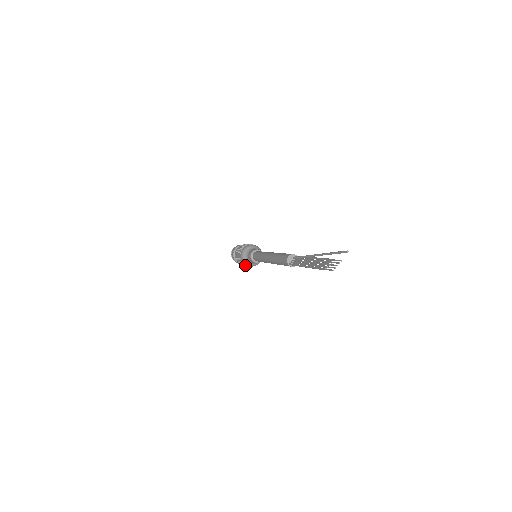
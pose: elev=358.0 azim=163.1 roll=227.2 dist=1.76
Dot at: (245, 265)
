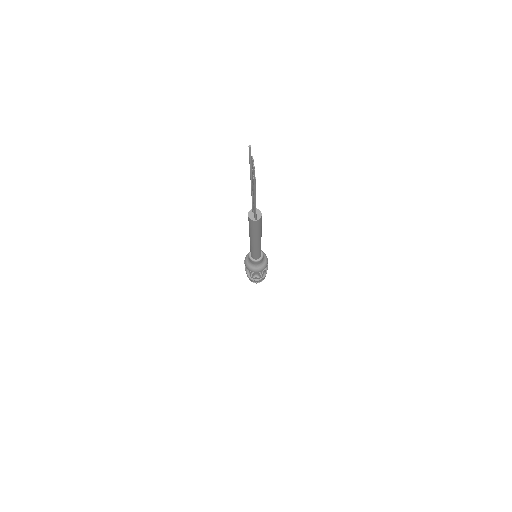
Dot at: (260, 273)
